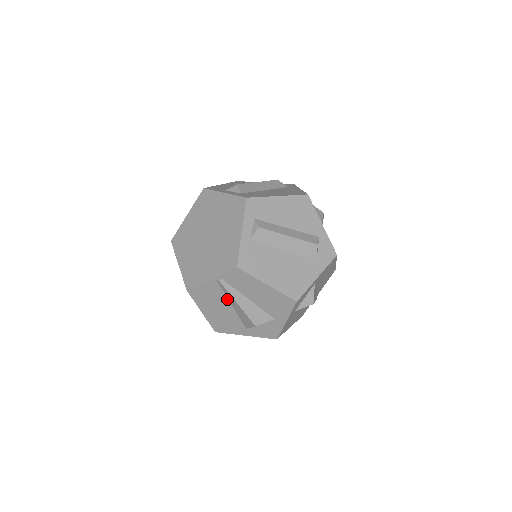
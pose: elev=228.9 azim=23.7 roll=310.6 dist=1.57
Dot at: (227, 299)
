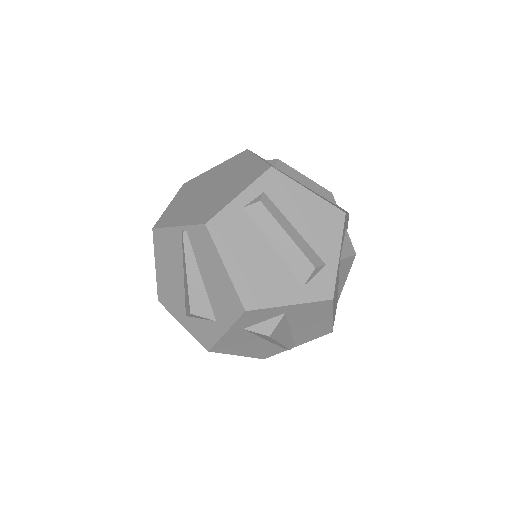
Dot at: (182, 263)
